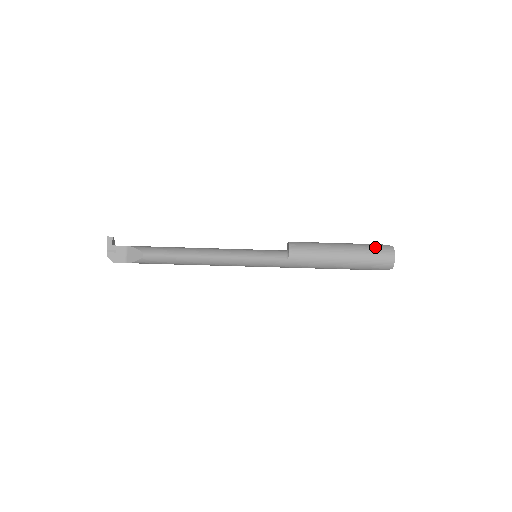
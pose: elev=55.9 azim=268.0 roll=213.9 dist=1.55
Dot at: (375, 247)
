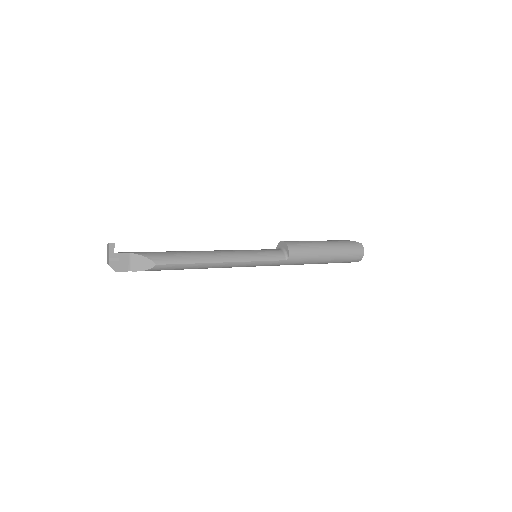
Dot at: (350, 245)
